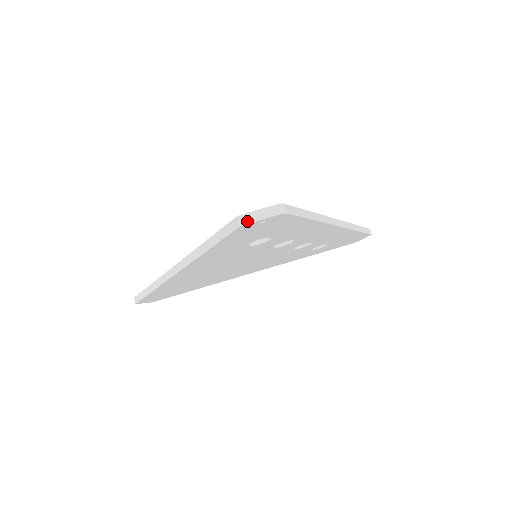
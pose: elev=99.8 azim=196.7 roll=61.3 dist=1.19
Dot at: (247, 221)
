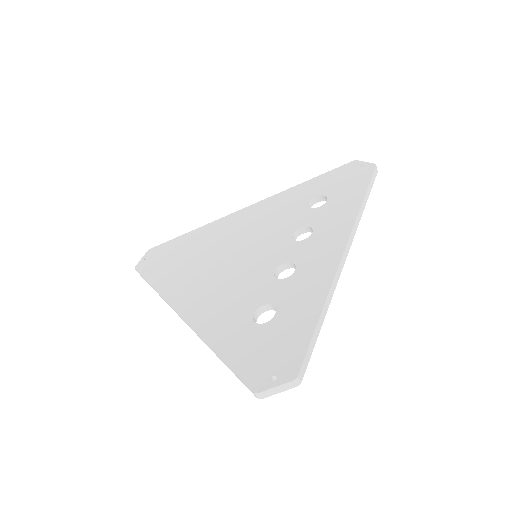
Dot at: (264, 397)
